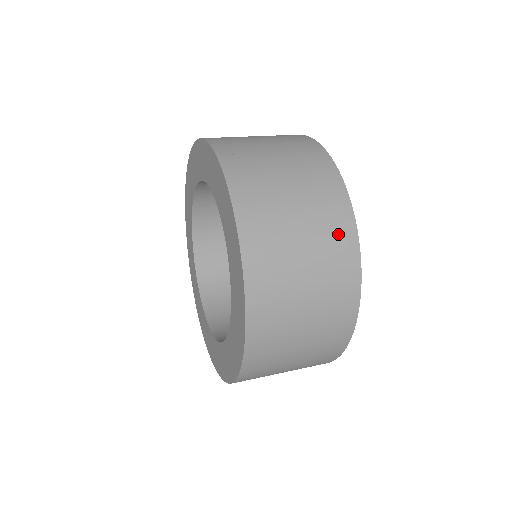
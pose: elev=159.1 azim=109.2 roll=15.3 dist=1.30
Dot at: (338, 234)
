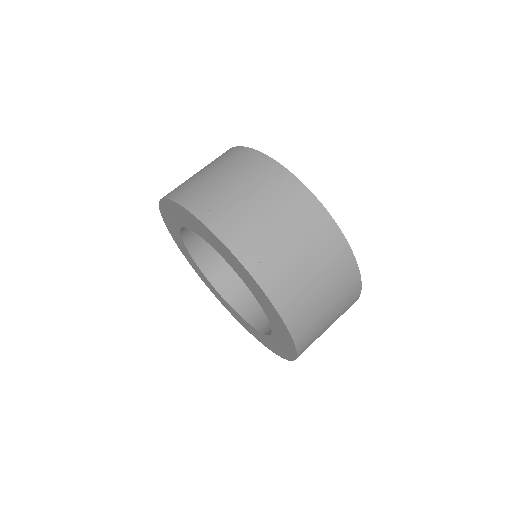
Dot at: (307, 213)
